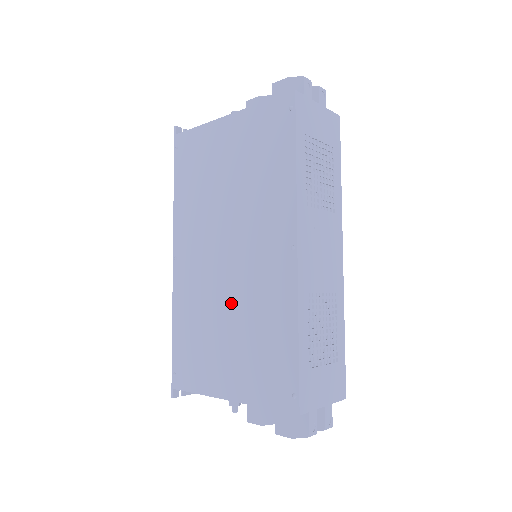
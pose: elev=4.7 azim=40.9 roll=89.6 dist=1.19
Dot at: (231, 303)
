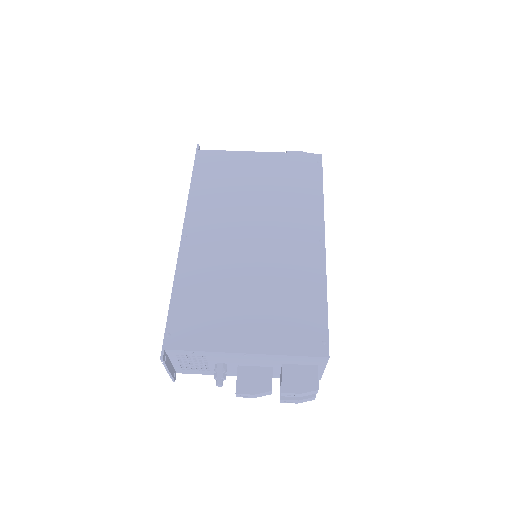
Dot at: (255, 274)
